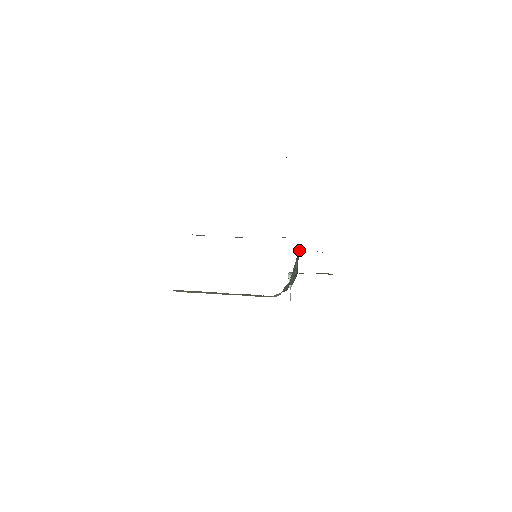
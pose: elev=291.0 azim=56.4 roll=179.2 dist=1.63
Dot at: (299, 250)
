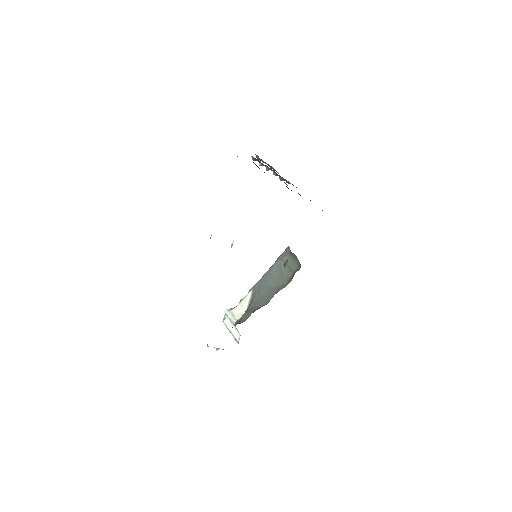
Dot at: (283, 254)
